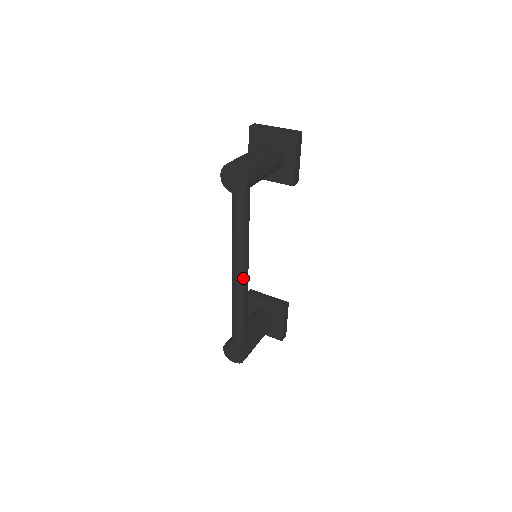
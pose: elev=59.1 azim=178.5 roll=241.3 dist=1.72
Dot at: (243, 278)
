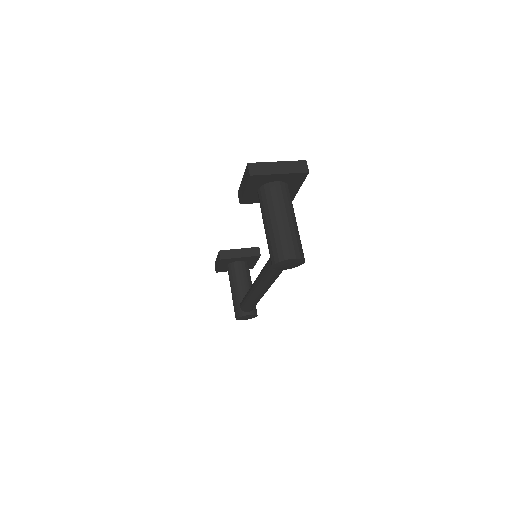
Dot at: (267, 290)
